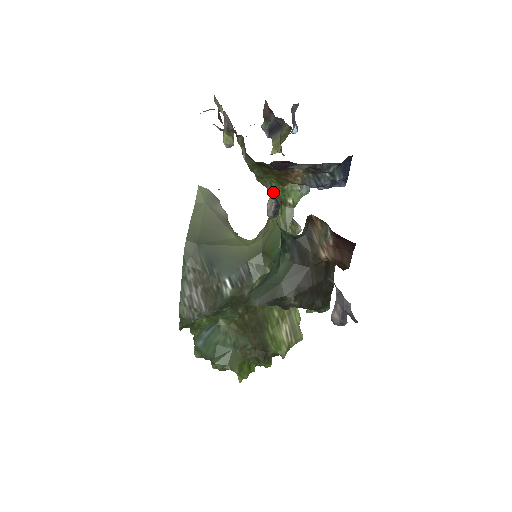
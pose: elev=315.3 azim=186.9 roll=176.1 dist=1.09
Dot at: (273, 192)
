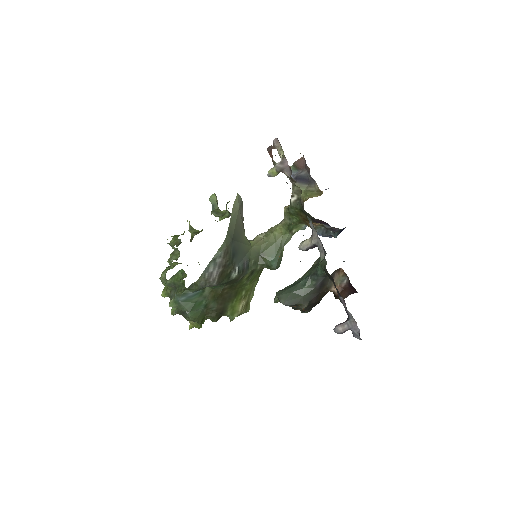
Dot at: (318, 241)
